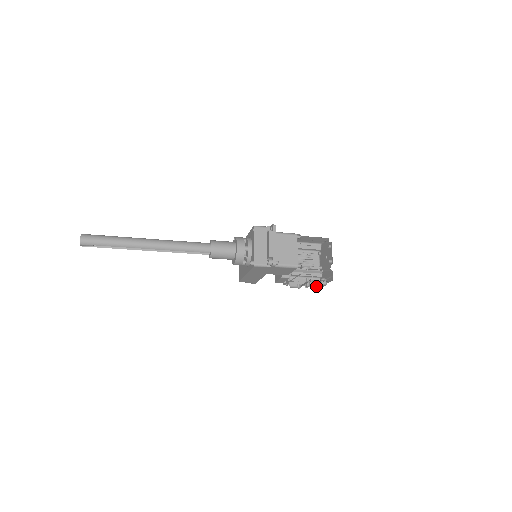
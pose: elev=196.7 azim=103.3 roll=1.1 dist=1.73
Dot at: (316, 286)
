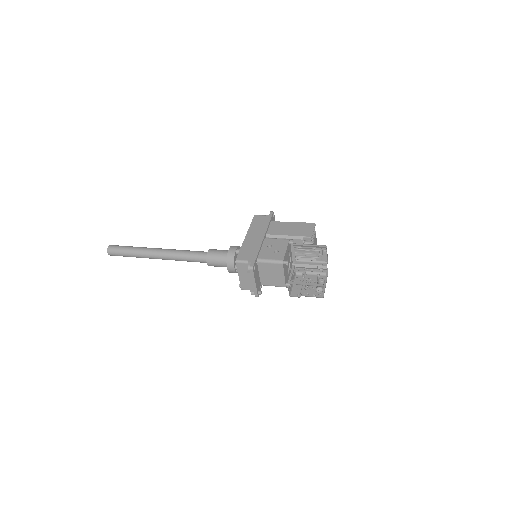
Dot at: occluded
